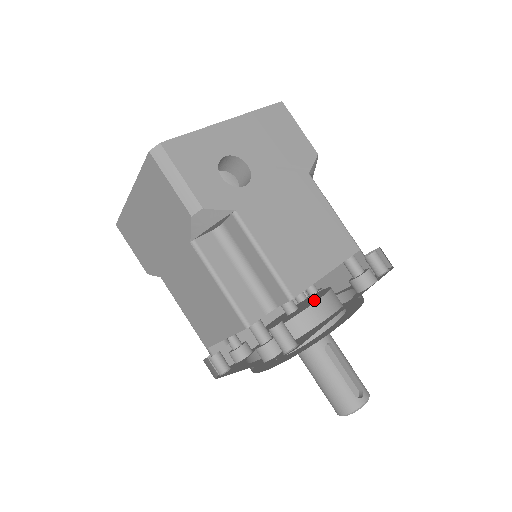
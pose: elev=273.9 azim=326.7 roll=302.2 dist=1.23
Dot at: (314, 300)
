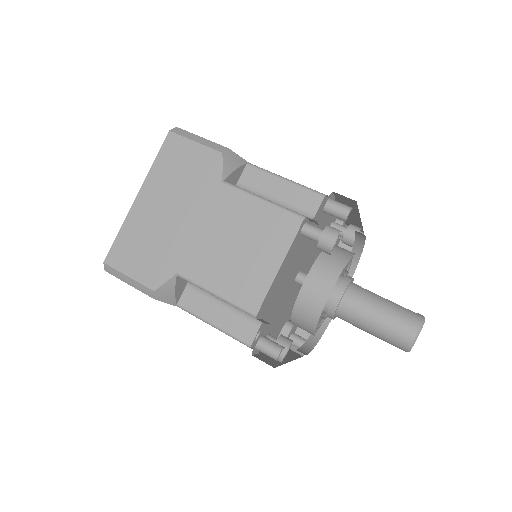
Dot at: occluded
